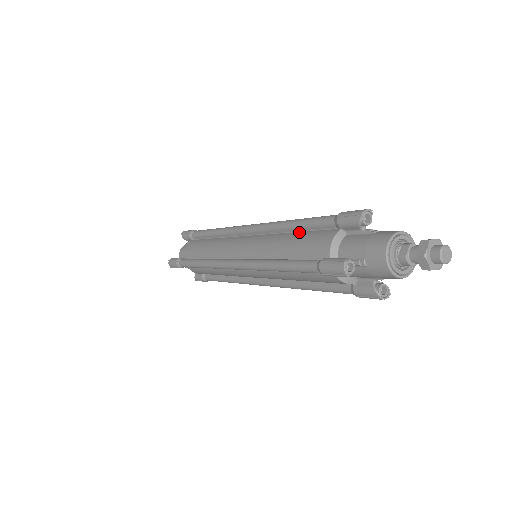
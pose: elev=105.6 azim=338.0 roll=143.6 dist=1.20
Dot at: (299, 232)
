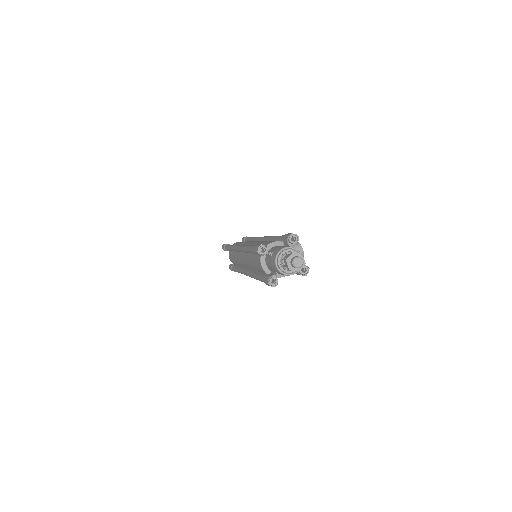
Dot at: (252, 254)
